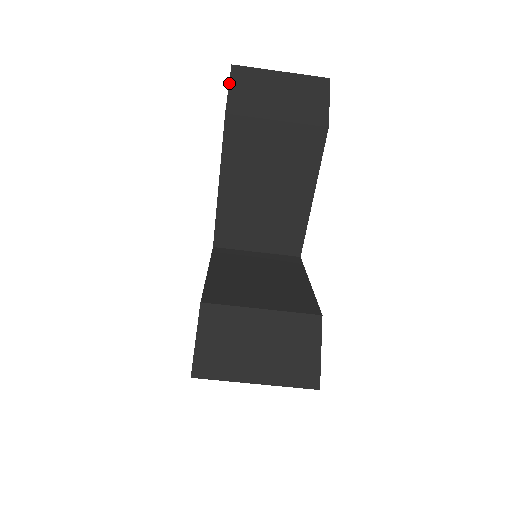
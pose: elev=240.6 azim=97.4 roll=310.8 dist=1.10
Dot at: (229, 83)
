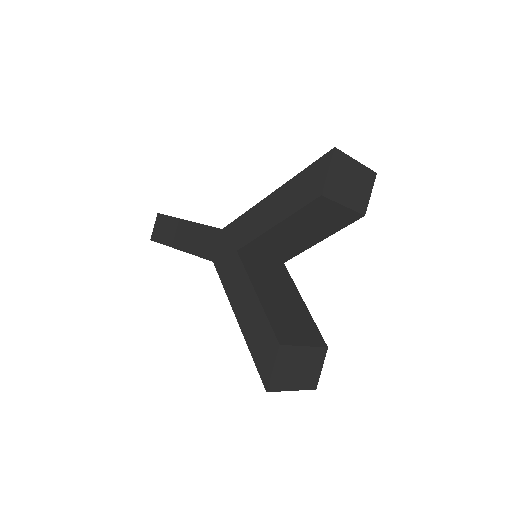
Dot at: (330, 166)
